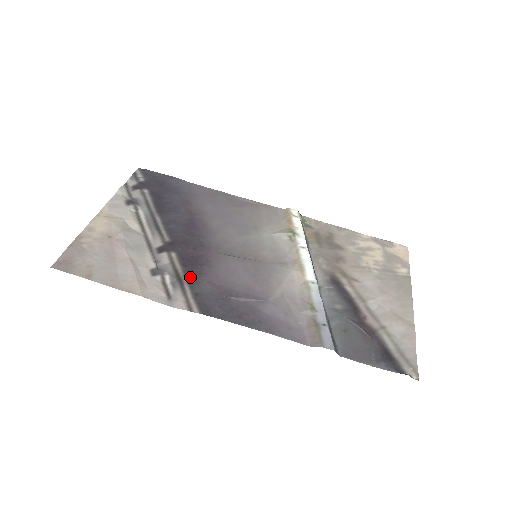
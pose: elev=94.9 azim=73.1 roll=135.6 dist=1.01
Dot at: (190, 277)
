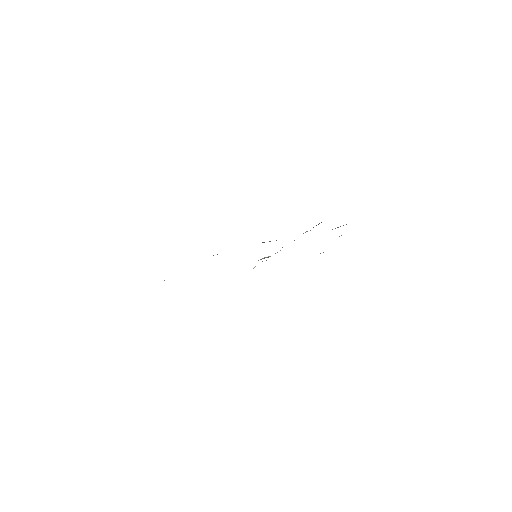
Dot at: occluded
